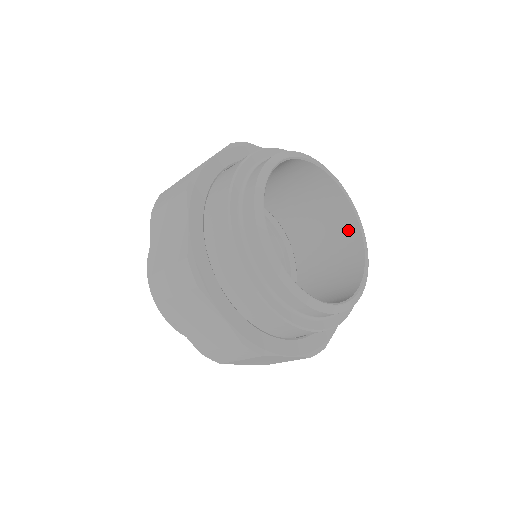
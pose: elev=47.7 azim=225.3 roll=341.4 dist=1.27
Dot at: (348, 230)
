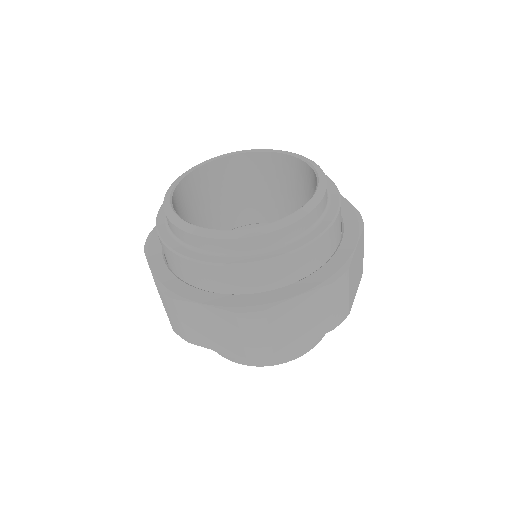
Dot at: (298, 171)
